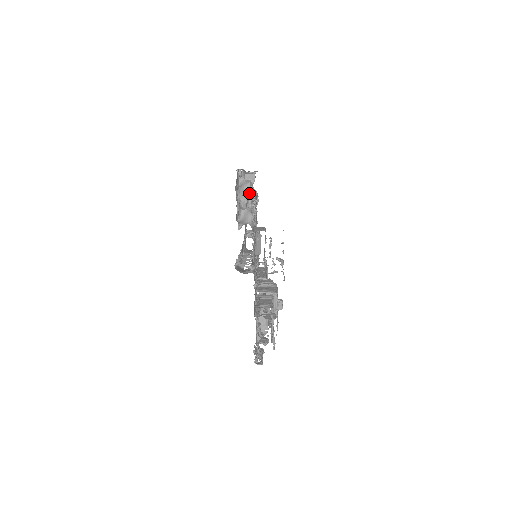
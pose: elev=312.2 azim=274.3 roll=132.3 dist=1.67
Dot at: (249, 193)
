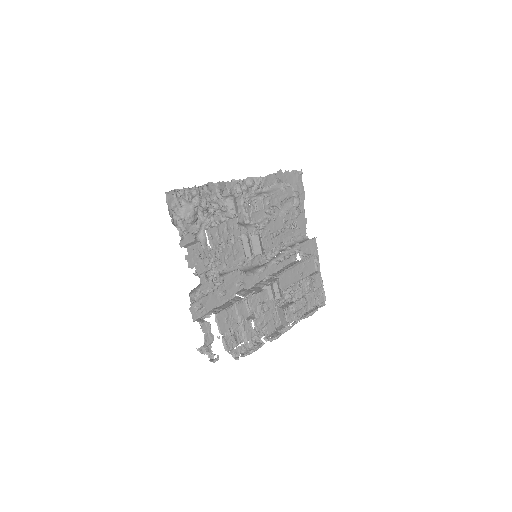
Dot at: (201, 206)
